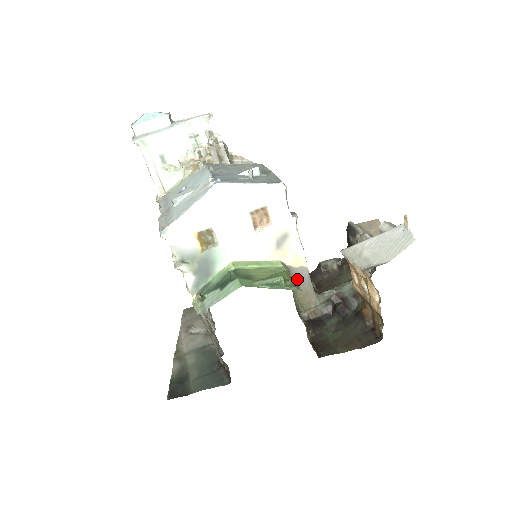
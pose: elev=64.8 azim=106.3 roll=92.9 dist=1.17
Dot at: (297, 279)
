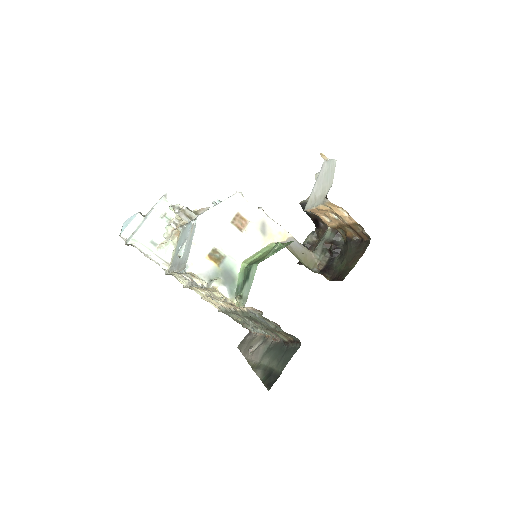
Dot at: (292, 248)
